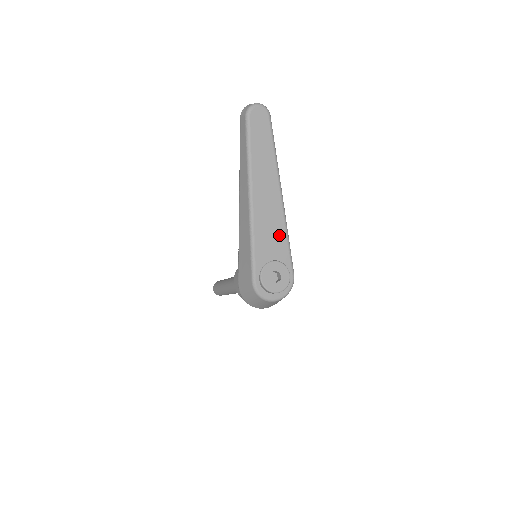
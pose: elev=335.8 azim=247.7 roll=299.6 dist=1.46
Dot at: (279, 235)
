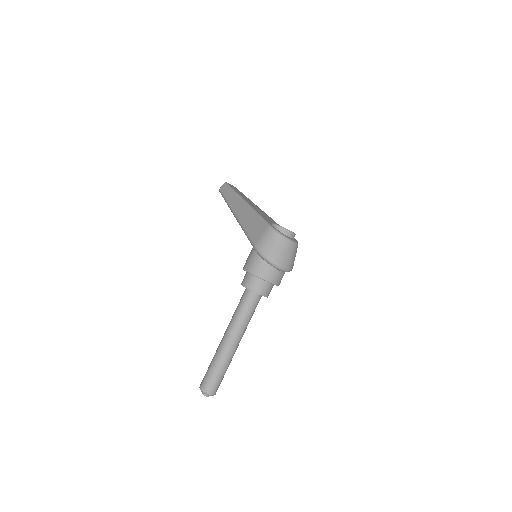
Dot at: (272, 220)
